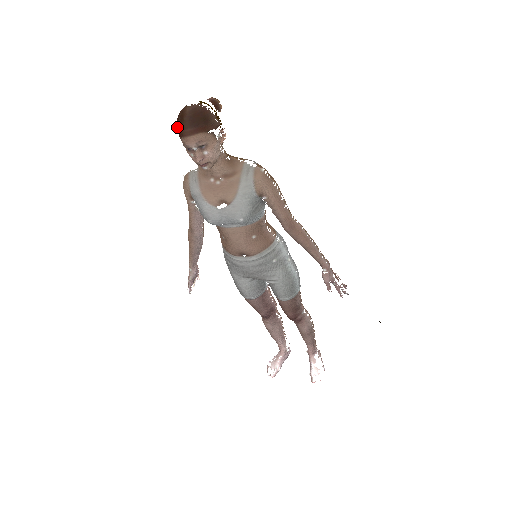
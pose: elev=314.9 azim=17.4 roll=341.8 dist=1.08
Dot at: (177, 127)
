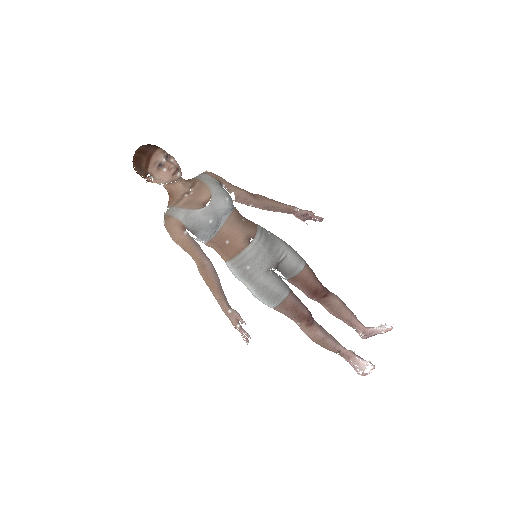
Dot at: (141, 161)
